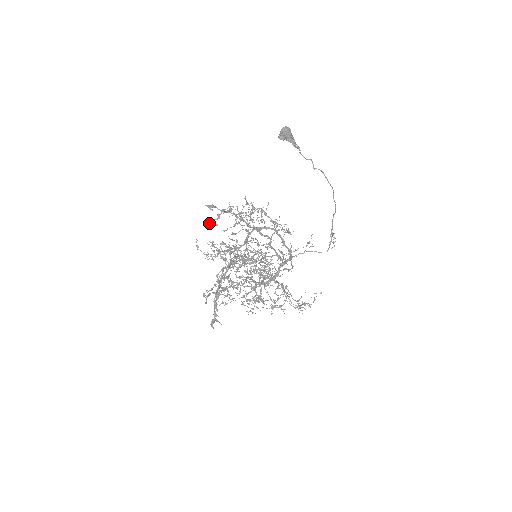
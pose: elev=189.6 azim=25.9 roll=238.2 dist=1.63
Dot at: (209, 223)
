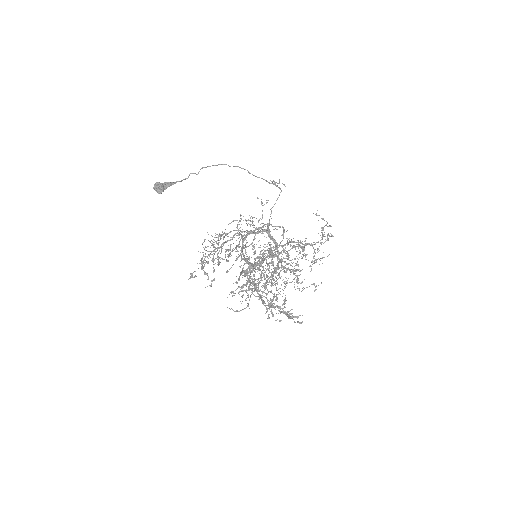
Dot at: occluded
